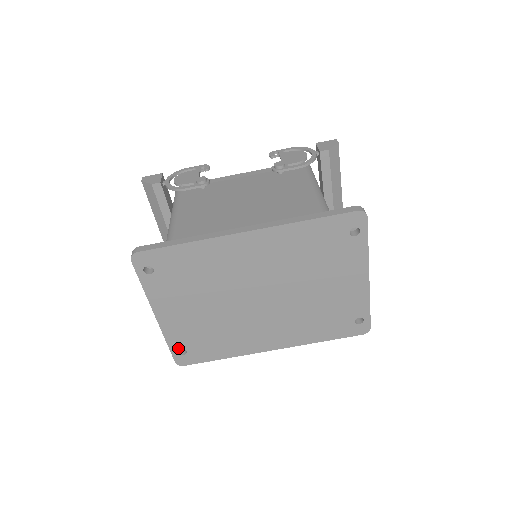
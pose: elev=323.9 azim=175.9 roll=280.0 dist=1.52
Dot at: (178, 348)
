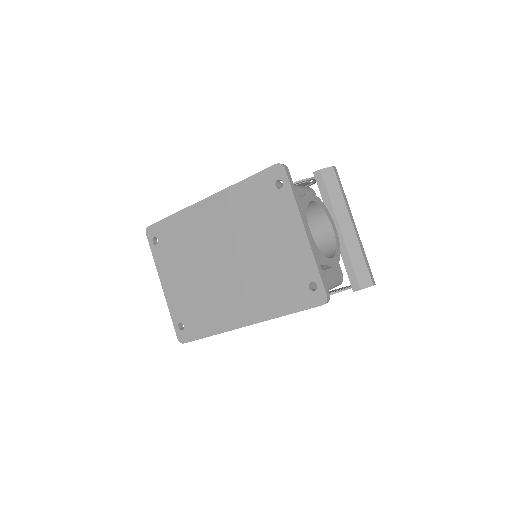
Dot at: (178, 321)
